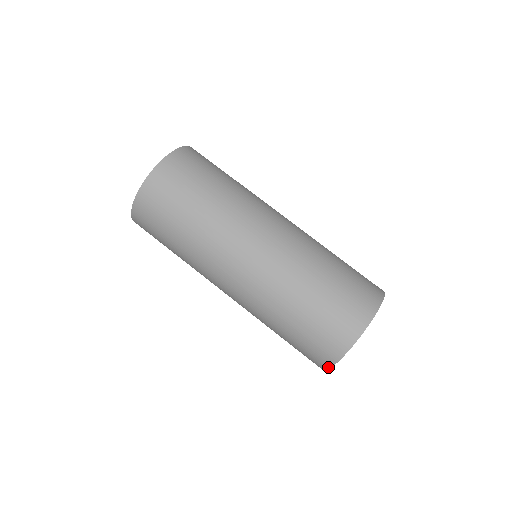
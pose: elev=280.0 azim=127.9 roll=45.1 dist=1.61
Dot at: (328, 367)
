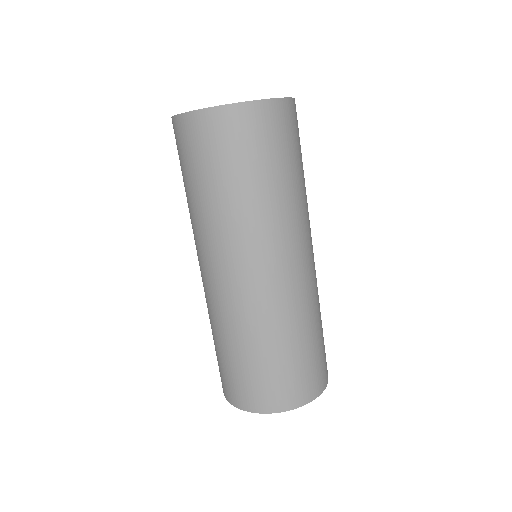
Dot at: (225, 396)
